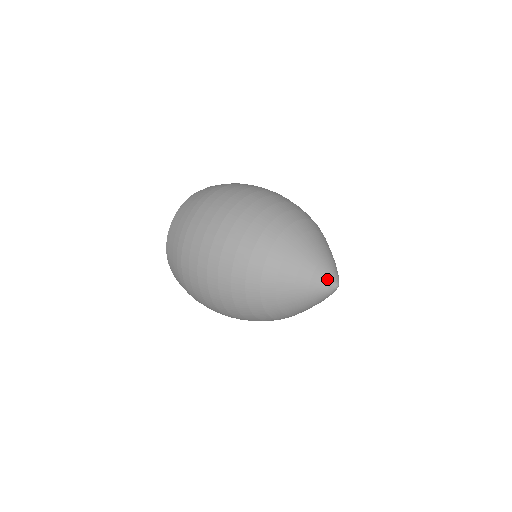
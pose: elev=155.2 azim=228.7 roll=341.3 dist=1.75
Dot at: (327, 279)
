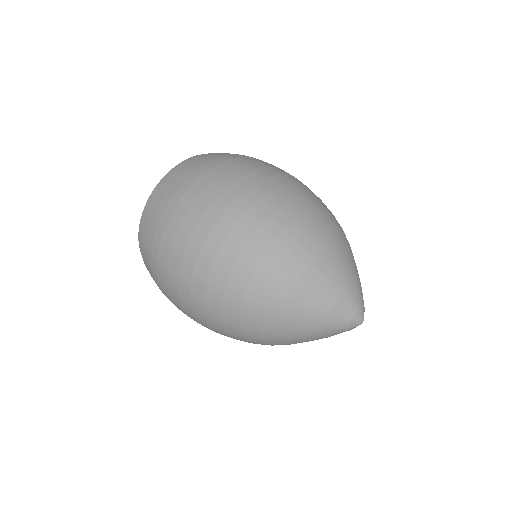
Dot at: (345, 326)
